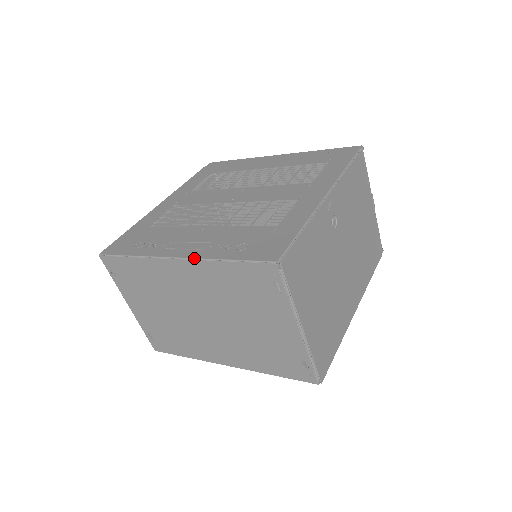
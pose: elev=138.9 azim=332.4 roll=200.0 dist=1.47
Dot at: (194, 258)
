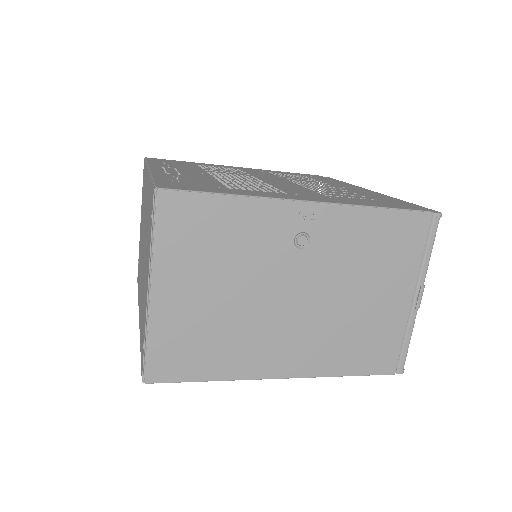
Dot at: (151, 171)
